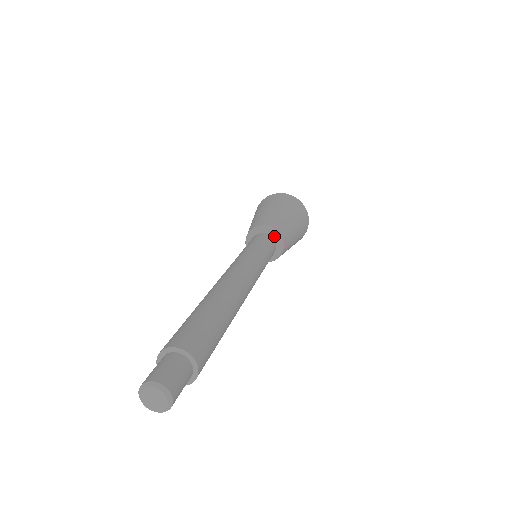
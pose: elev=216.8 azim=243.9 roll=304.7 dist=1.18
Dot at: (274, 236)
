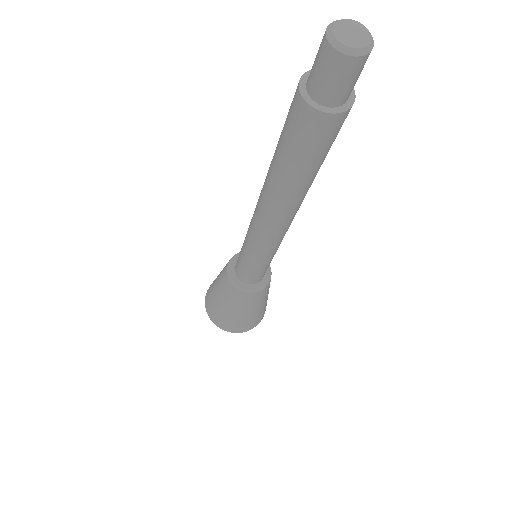
Dot at: (267, 273)
